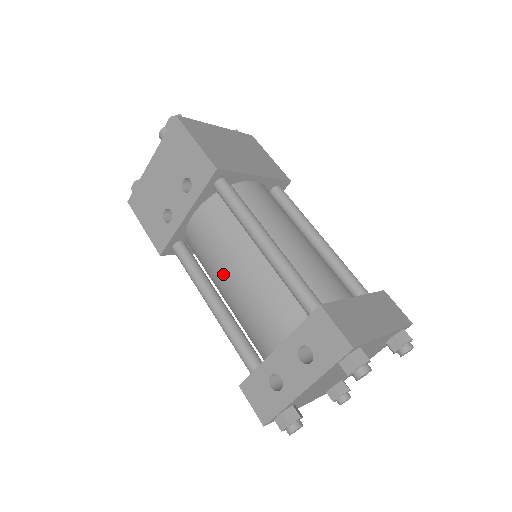
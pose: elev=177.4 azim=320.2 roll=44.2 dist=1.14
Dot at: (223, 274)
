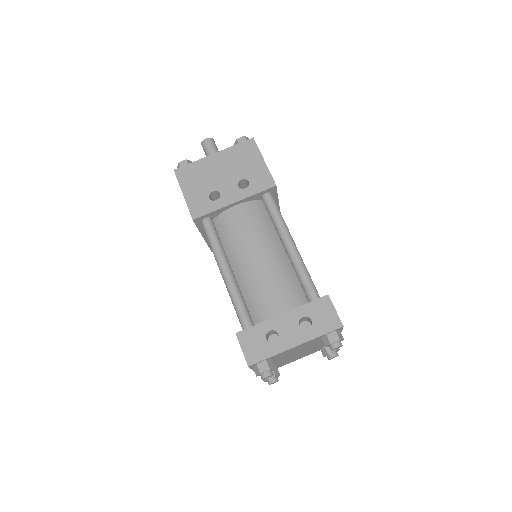
Dot at: (248, 253)
